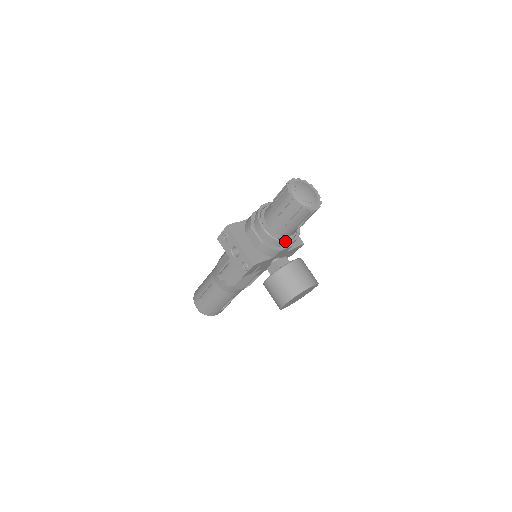
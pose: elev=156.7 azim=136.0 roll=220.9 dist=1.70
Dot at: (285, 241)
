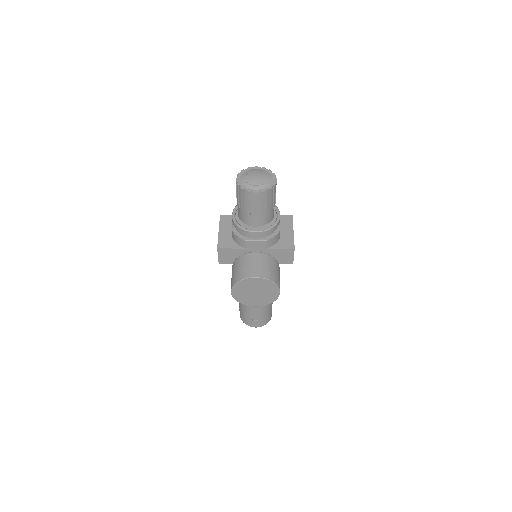
Dot at: (246, 229)
